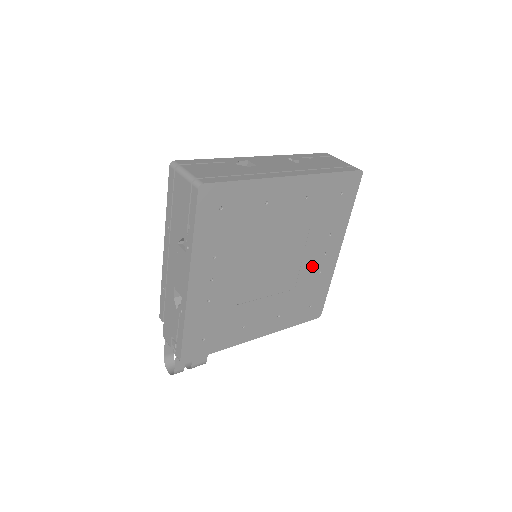
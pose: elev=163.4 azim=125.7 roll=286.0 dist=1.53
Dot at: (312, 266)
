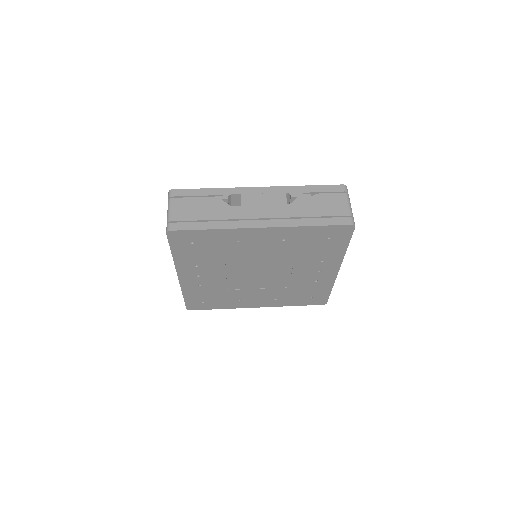
Dot at: (306, 277)
